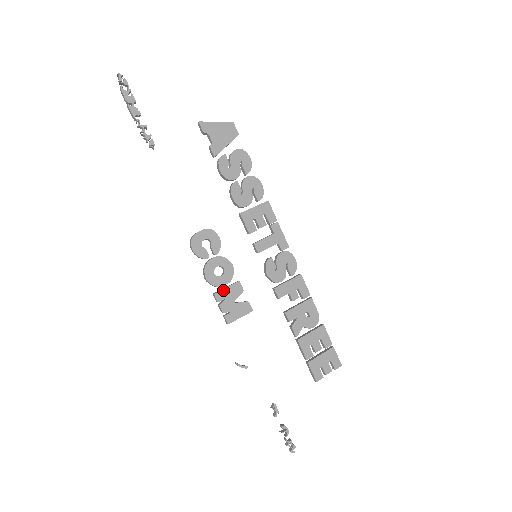
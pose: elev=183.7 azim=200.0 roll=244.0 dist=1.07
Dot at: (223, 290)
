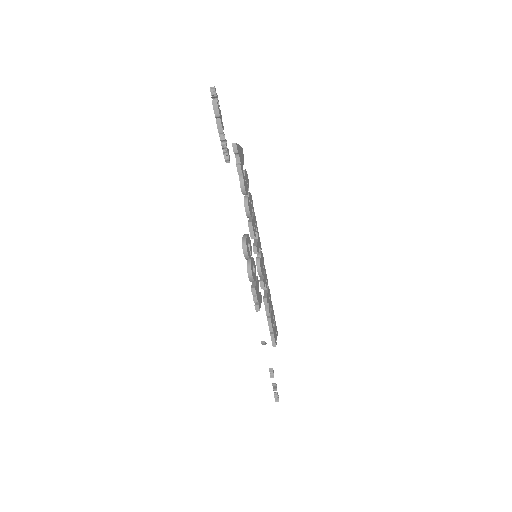
Dot at: (256, 284)
